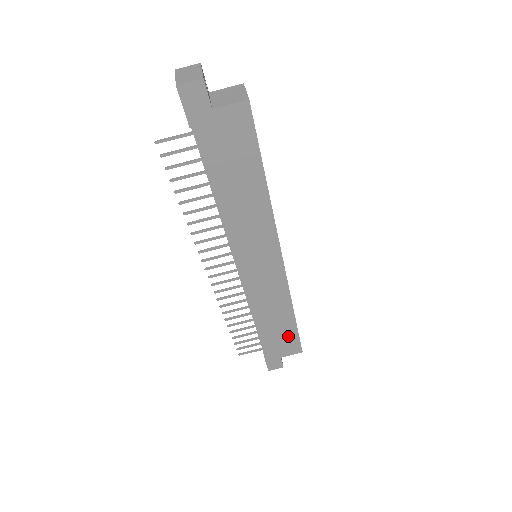
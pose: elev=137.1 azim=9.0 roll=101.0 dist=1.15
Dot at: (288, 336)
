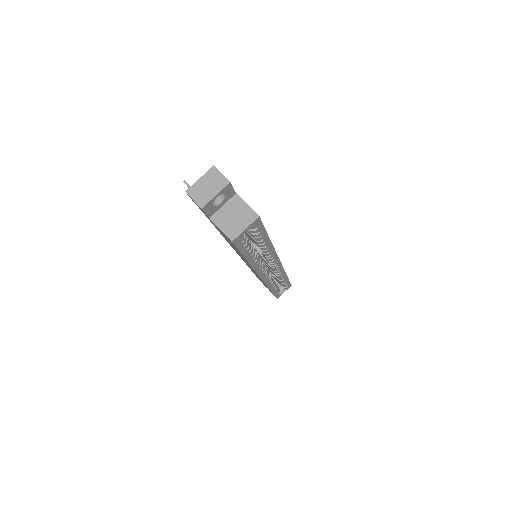
Dot at: occluded
